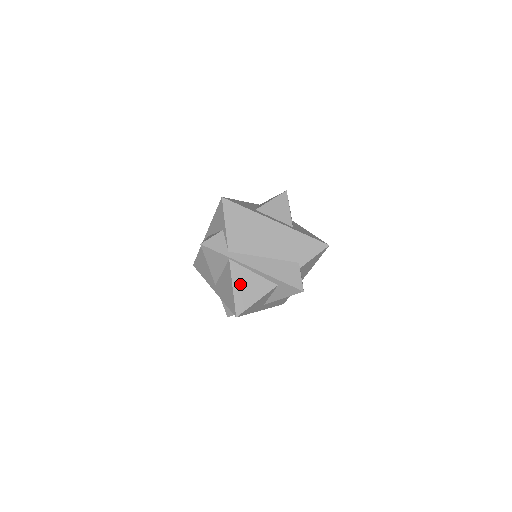
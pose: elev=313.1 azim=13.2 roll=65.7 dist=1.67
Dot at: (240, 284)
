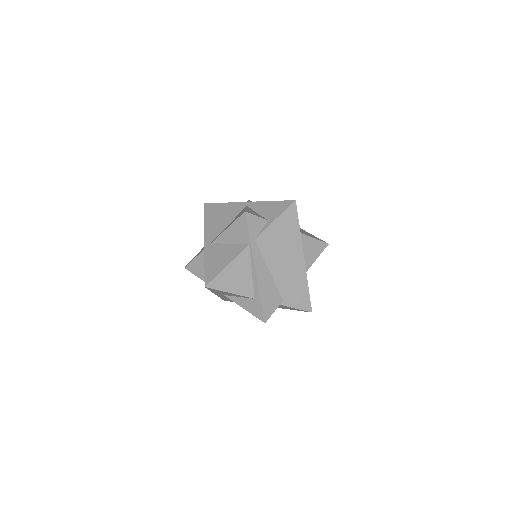
Dot at: (235, 269)
